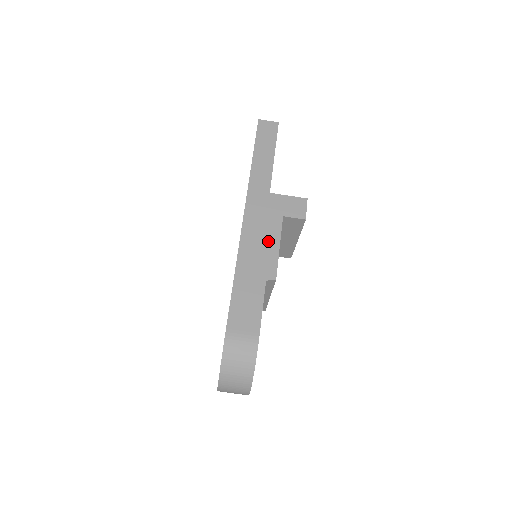
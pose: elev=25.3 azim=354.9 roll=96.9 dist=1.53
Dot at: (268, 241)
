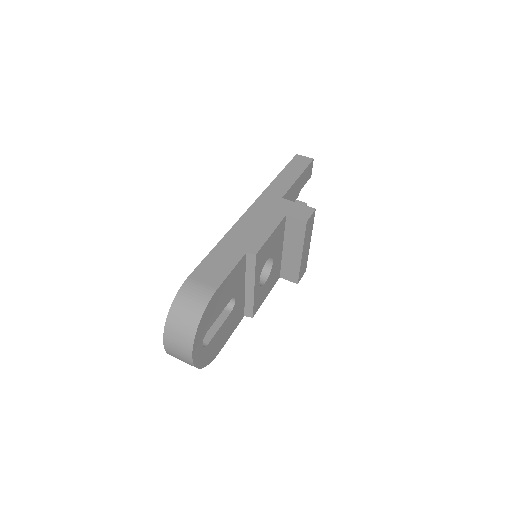
Dot at: (263, 227)
